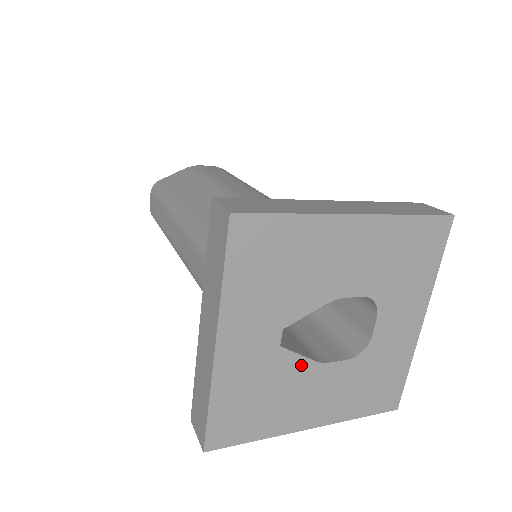
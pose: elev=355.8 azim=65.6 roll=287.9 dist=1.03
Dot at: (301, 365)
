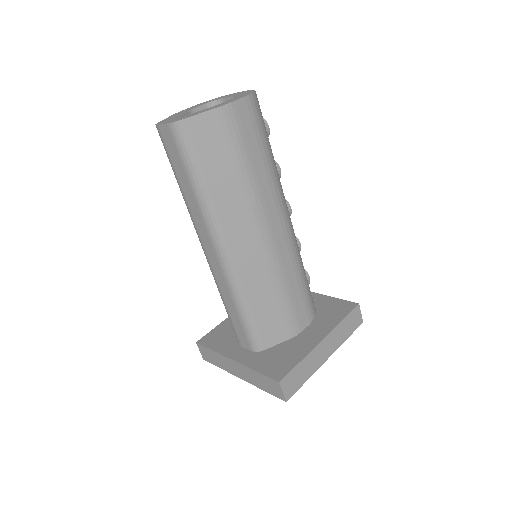
Dot at: occluded
